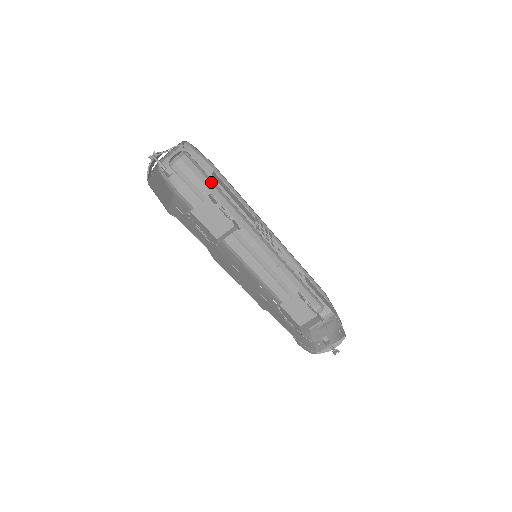
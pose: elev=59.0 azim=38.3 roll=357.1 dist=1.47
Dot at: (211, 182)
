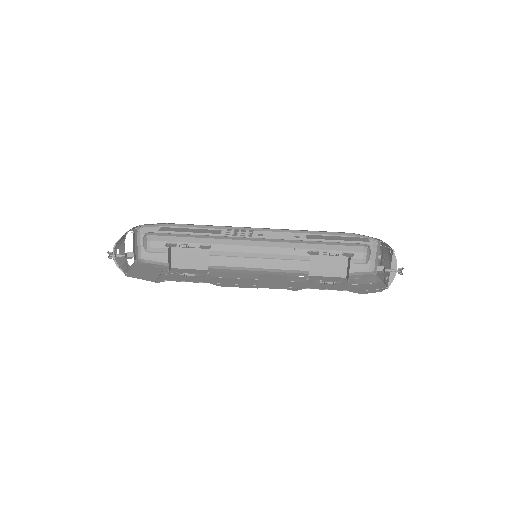
Dot at: (184, 236)
